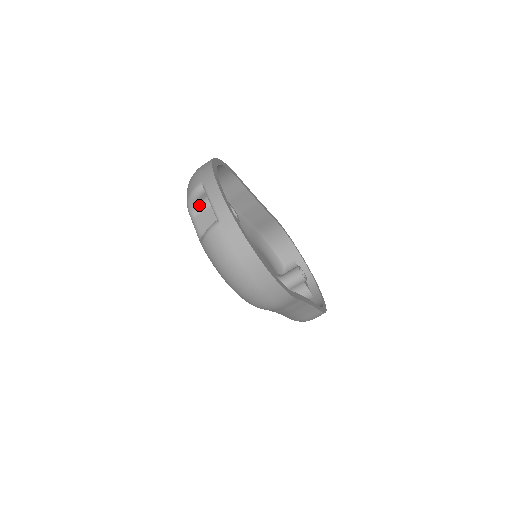
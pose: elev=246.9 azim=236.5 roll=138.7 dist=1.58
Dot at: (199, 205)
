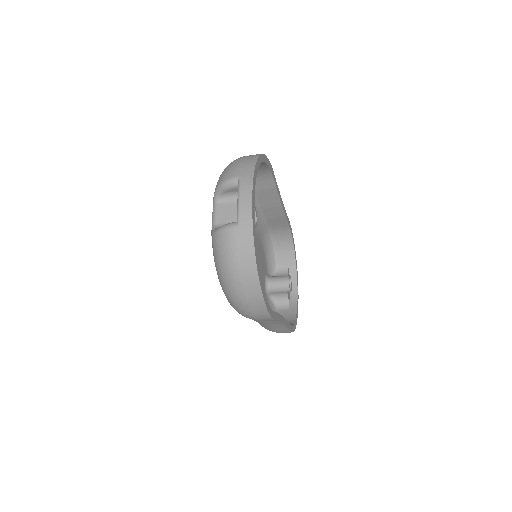
Dot at: (226, 195)
